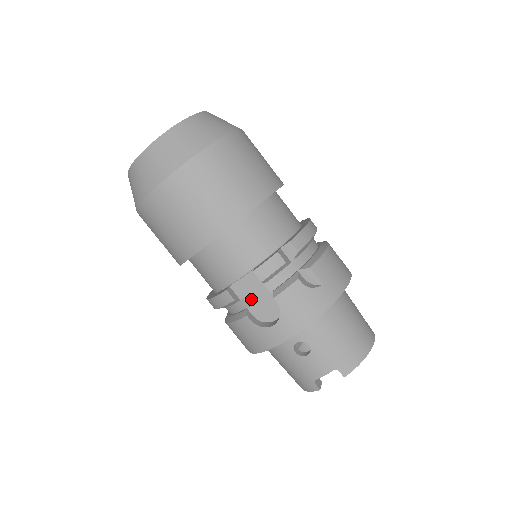
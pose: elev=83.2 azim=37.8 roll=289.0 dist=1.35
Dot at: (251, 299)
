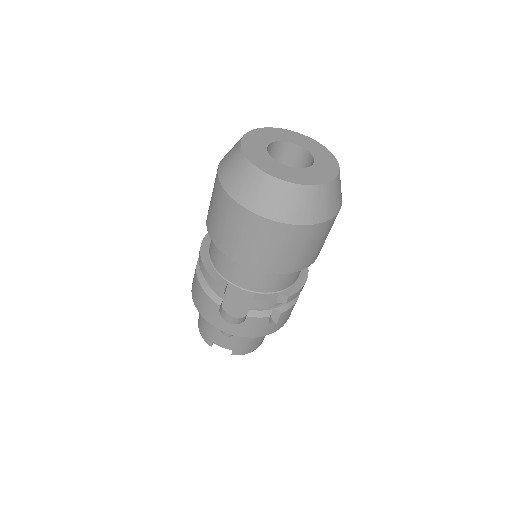
Dot at: (232, 299)
